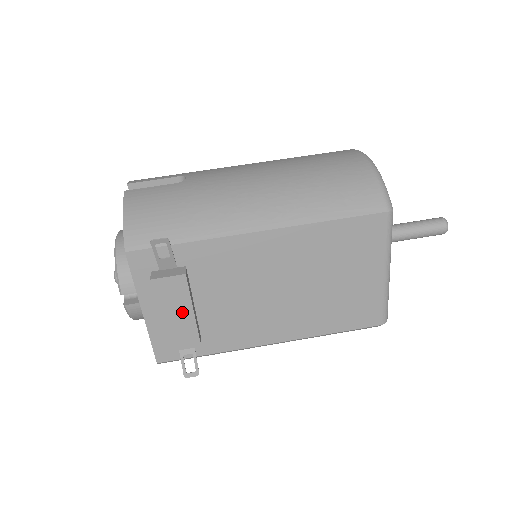
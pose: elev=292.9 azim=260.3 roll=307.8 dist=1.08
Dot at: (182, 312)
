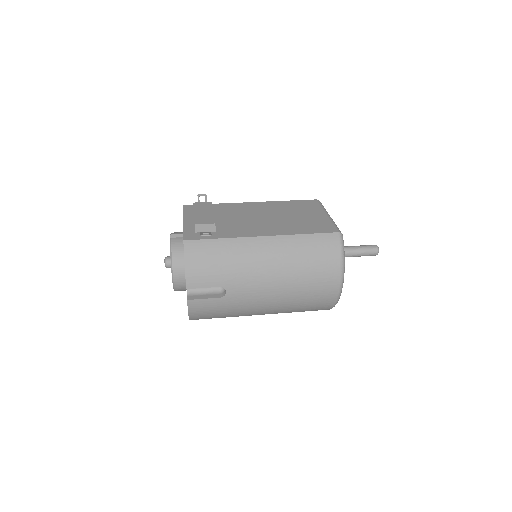
Dot at: (207, 212)
